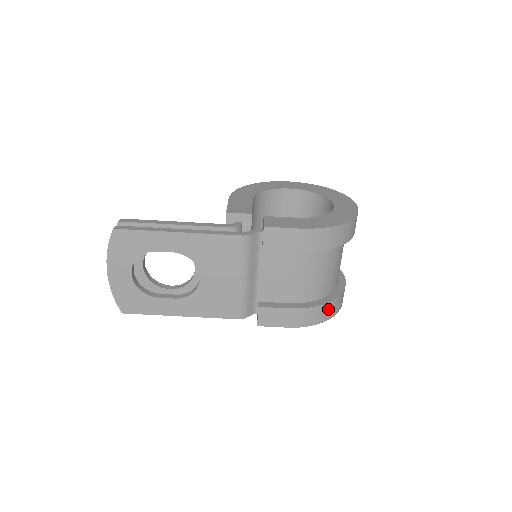
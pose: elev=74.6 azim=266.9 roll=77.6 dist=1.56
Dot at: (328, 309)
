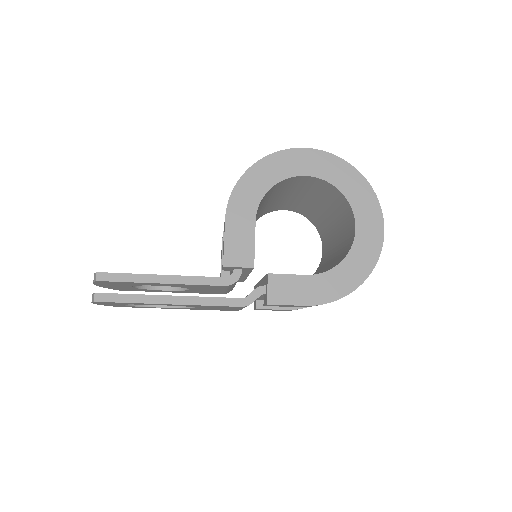
Dot at: occluded
